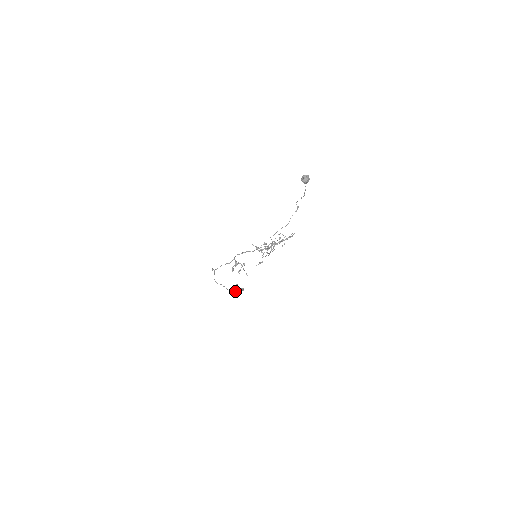
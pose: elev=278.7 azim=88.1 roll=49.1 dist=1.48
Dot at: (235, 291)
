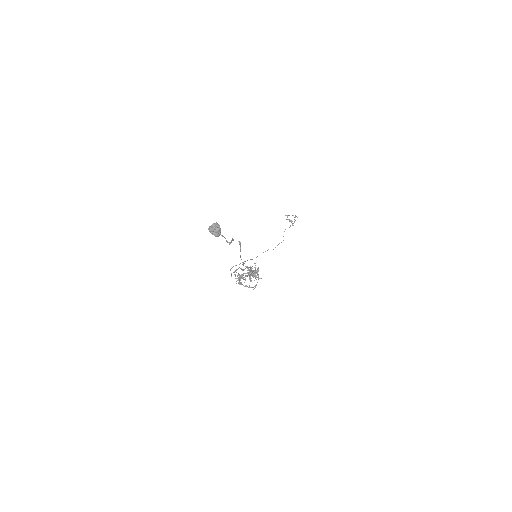
Dot at: occluded
